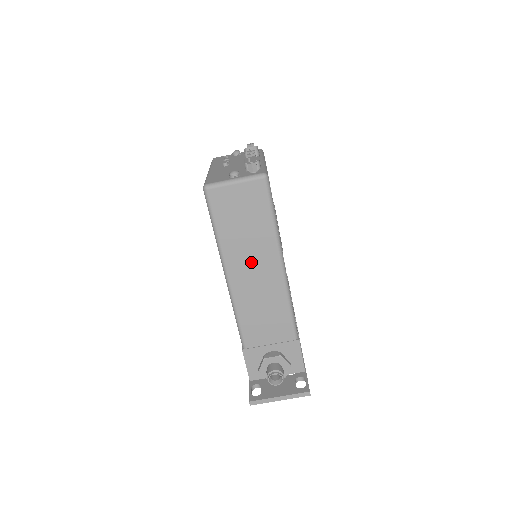
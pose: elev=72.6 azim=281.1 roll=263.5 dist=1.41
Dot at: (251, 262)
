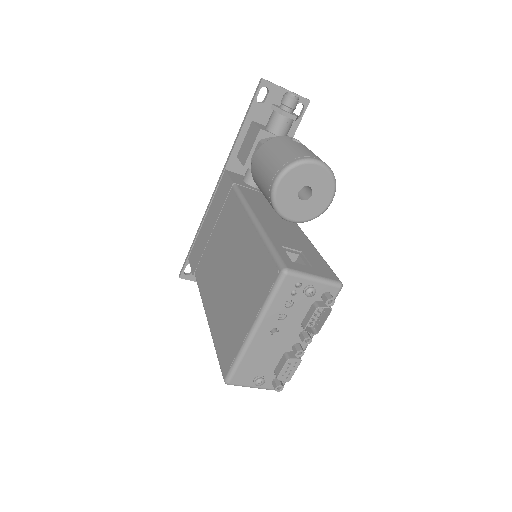
Dot at: occluded
